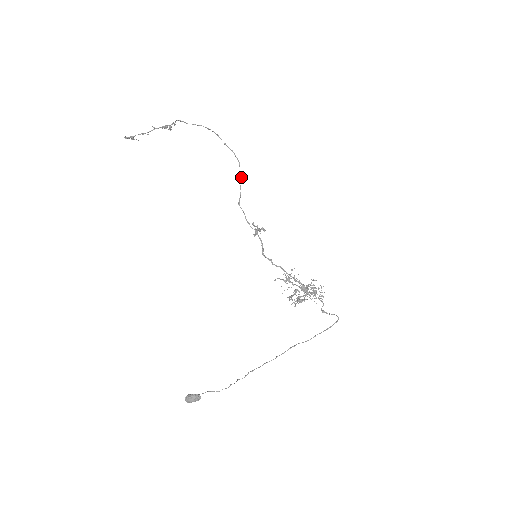
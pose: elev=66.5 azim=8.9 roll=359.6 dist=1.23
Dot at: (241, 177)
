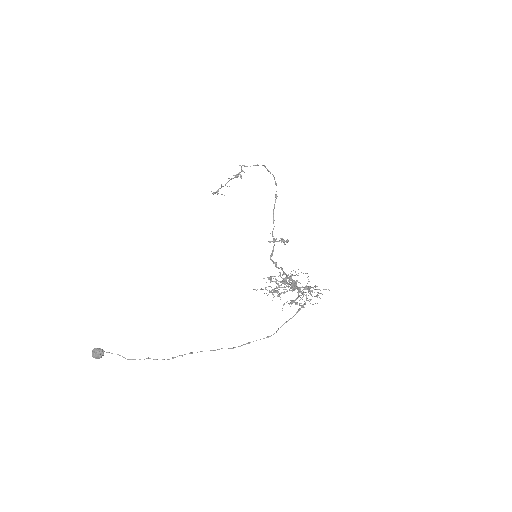
Dot at: (275, 195)
